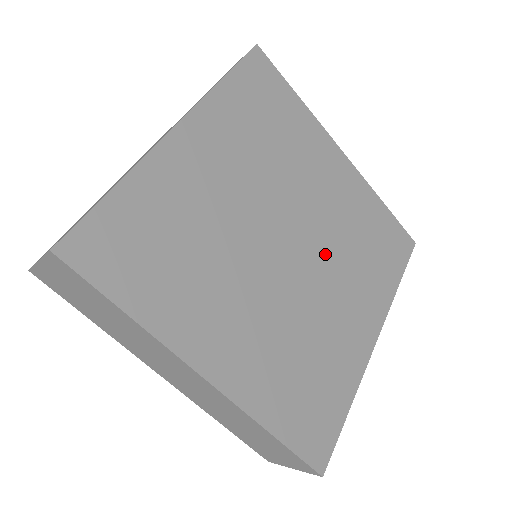
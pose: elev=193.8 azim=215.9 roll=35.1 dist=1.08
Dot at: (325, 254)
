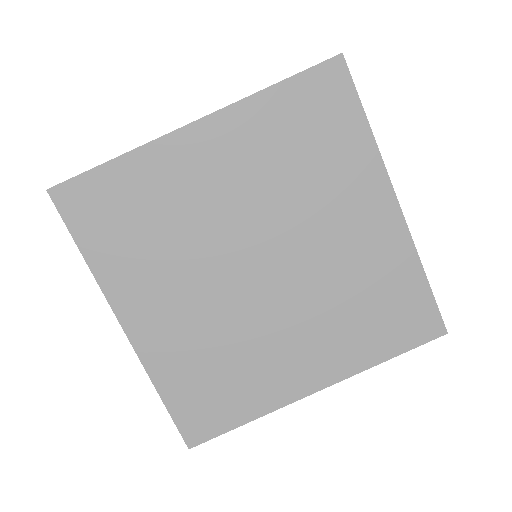
Dot at: (302, 291)
